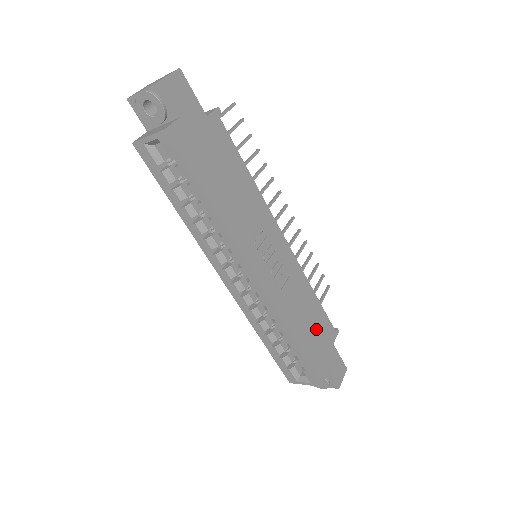
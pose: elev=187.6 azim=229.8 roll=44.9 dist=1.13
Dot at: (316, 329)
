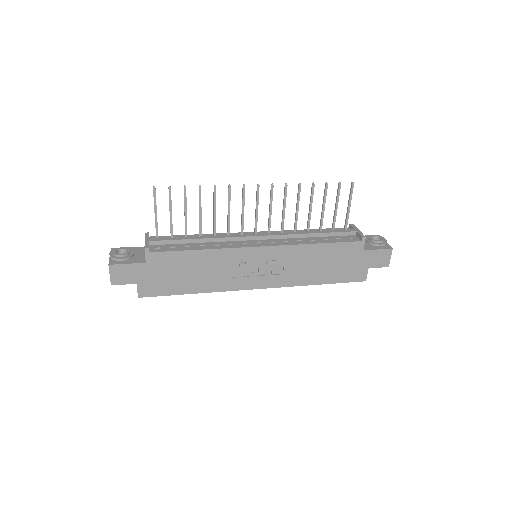
Dot at: (336, 260)
